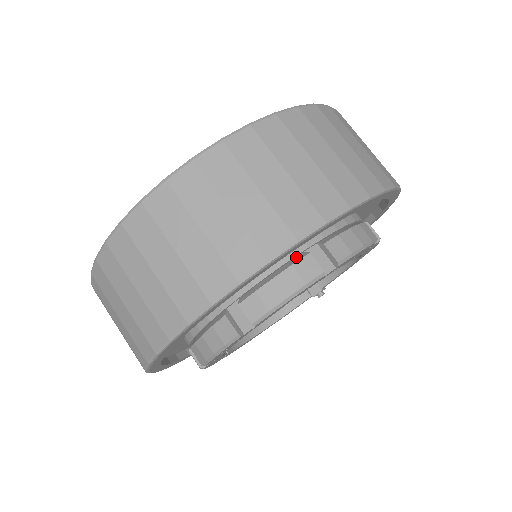
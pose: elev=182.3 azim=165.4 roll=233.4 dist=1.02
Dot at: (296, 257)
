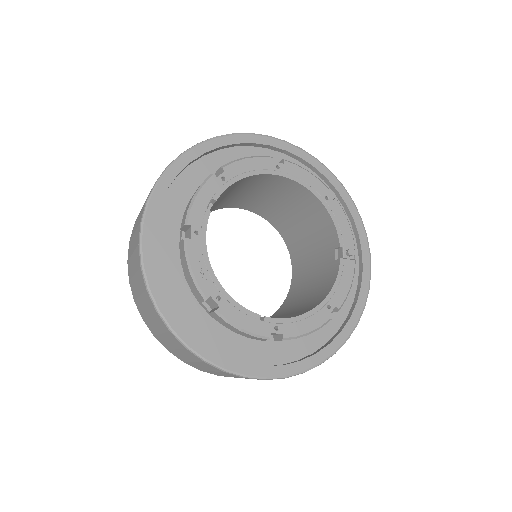
Dot at: occluded
